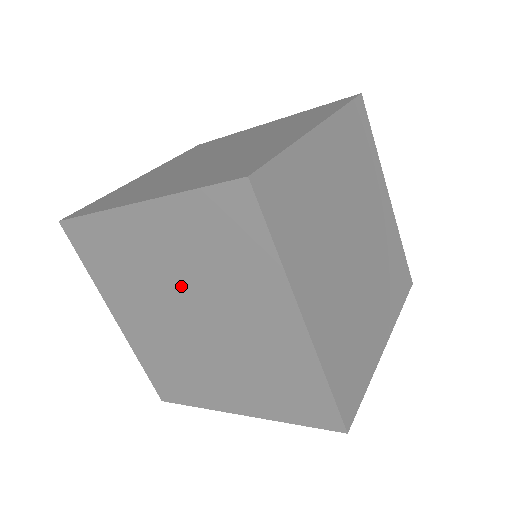
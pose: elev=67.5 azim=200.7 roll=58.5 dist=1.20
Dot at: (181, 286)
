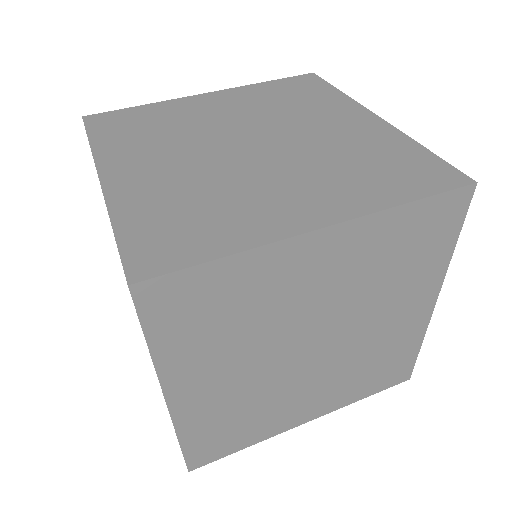
Dot at: occluded
